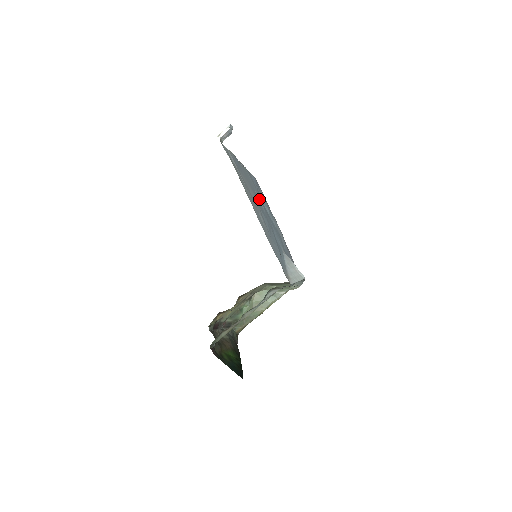
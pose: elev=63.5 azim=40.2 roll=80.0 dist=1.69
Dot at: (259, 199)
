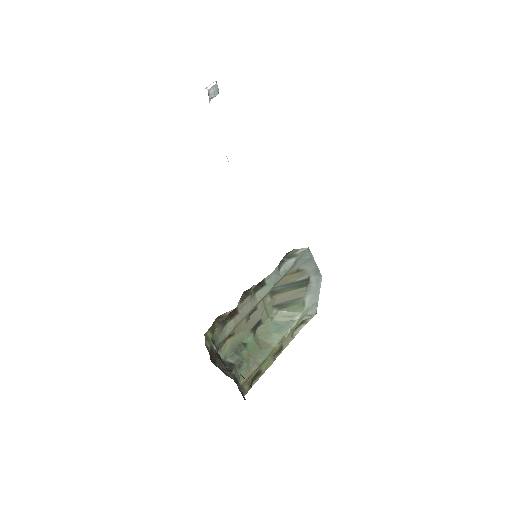
Dot at: occluded
